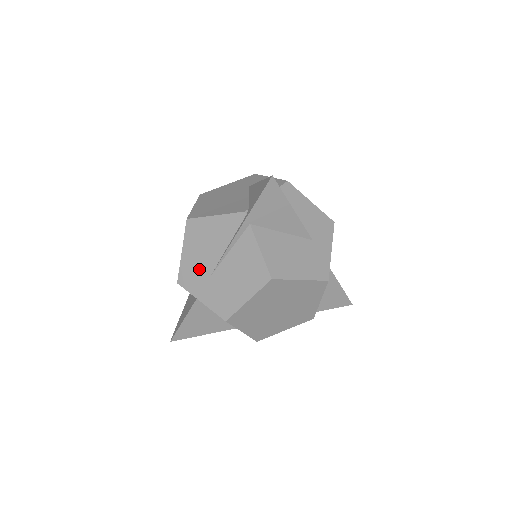
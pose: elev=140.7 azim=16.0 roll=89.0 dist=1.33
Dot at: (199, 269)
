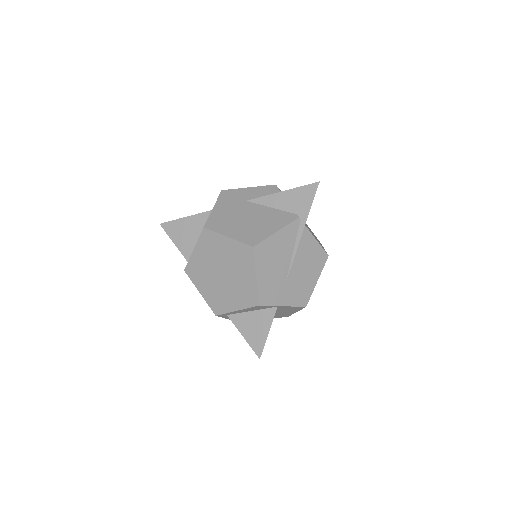
Dot at: (275, 282)
